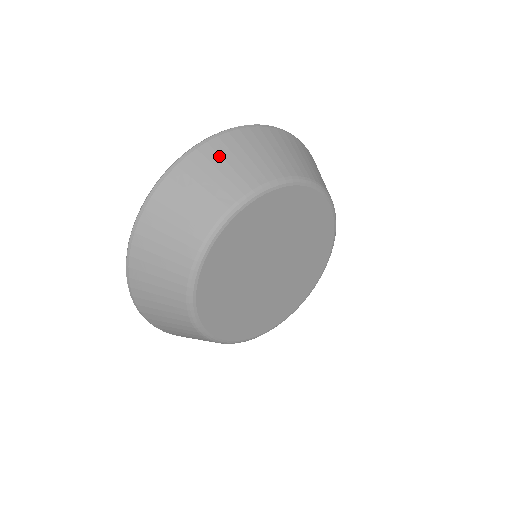
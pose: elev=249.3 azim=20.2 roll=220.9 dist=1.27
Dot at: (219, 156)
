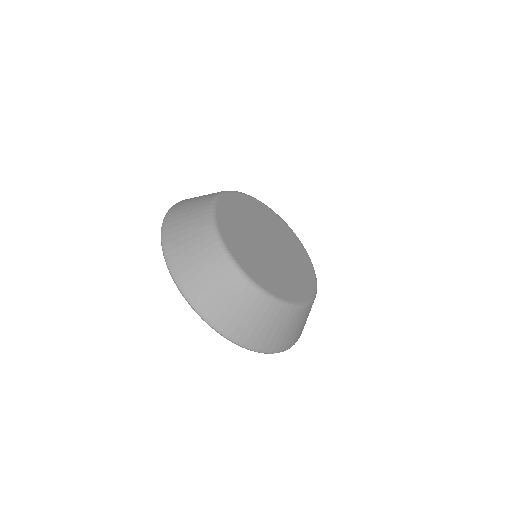
Dot at: (178, 215)
